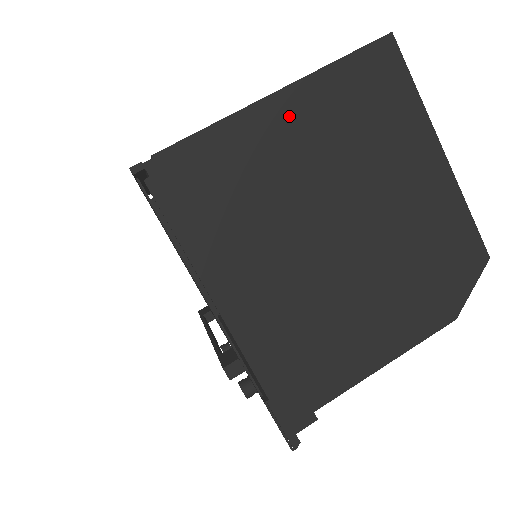
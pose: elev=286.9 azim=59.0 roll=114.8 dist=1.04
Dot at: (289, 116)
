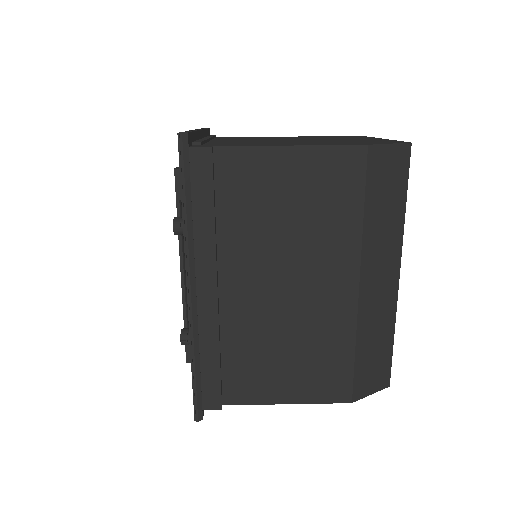
Dot at: occluded
